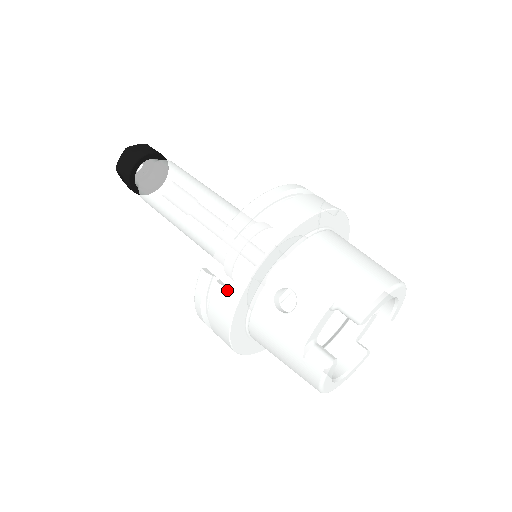
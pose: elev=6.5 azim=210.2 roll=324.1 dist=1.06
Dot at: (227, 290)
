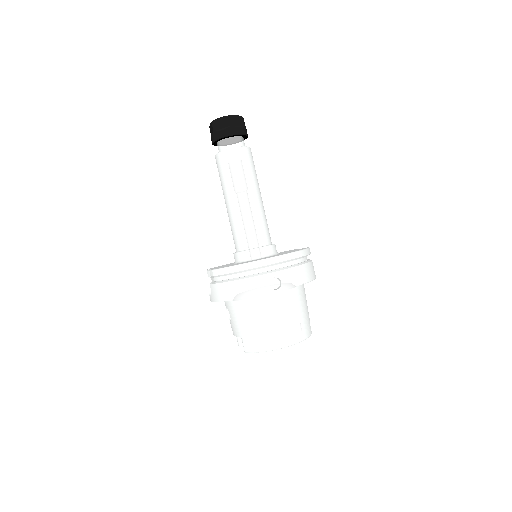
Dot at: (209, 292)
